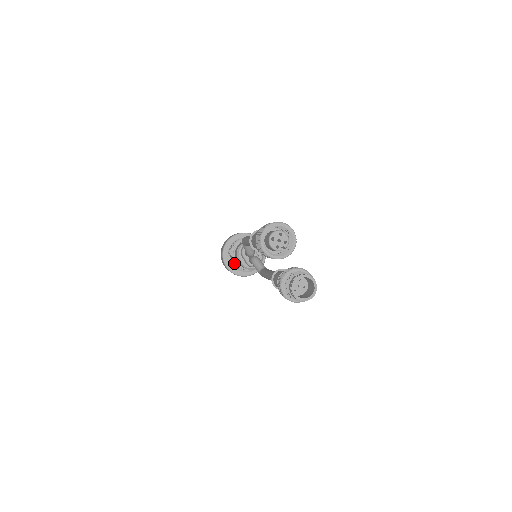
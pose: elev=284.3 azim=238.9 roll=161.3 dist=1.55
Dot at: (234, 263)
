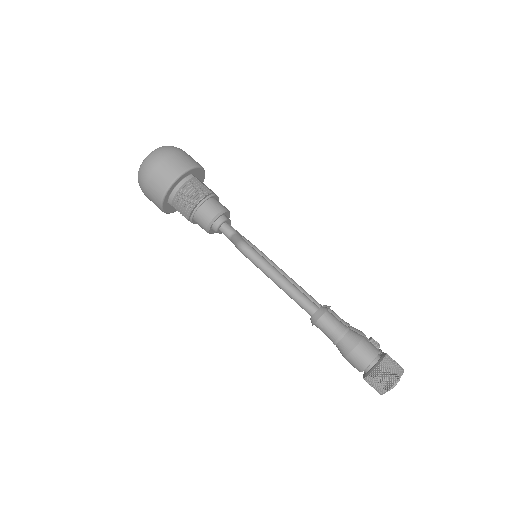
Dot at: occluded
